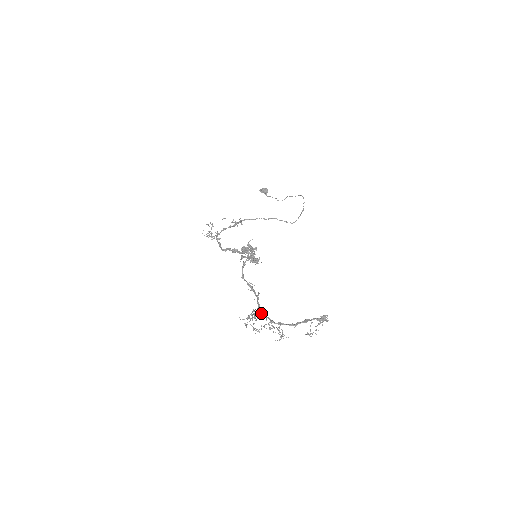
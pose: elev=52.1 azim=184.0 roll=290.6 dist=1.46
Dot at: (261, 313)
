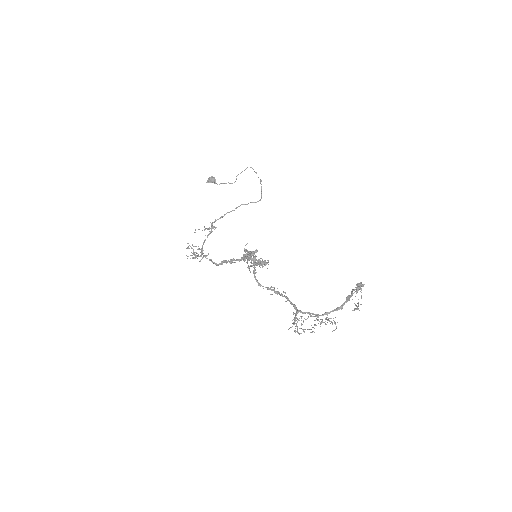
Dot at: (302, 312)
